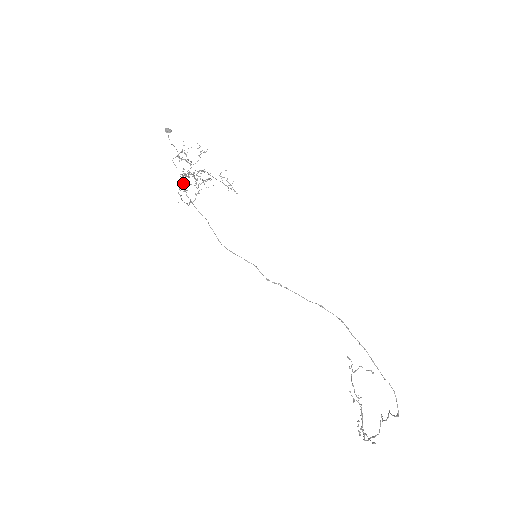
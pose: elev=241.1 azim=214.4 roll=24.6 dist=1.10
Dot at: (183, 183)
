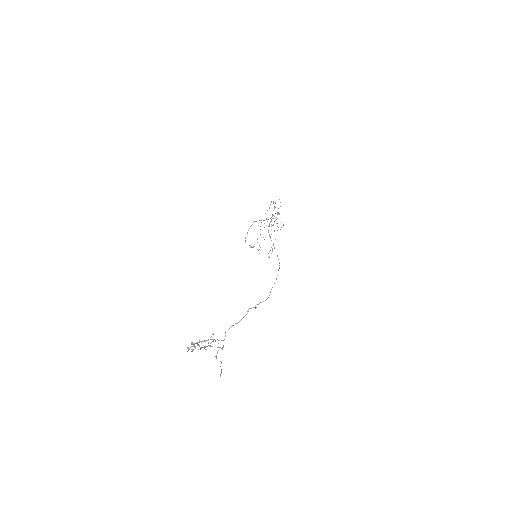
Dot at: occluded
